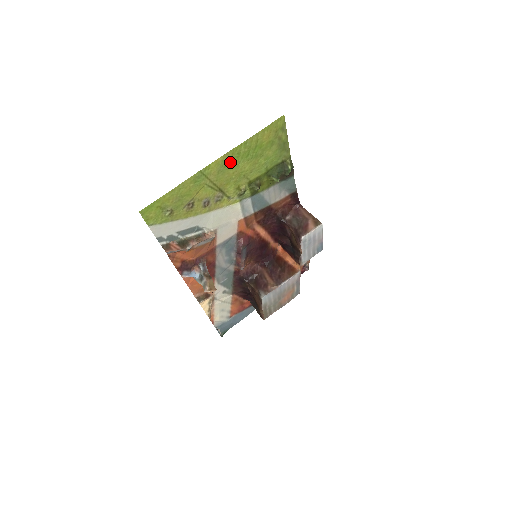
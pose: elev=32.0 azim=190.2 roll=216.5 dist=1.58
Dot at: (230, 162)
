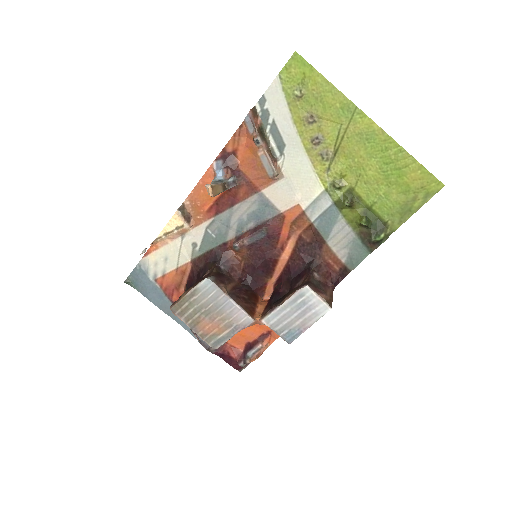
Dot at: (374, 143)
